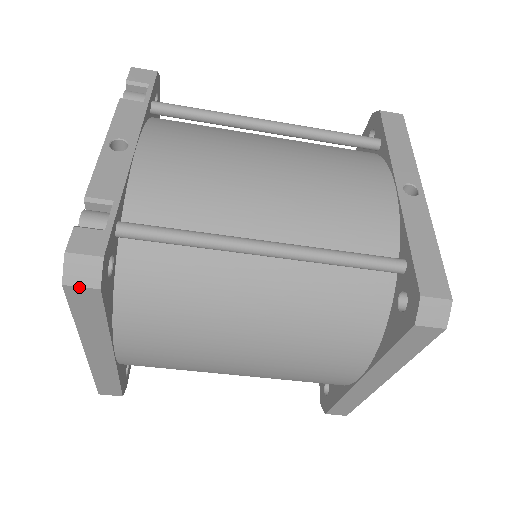
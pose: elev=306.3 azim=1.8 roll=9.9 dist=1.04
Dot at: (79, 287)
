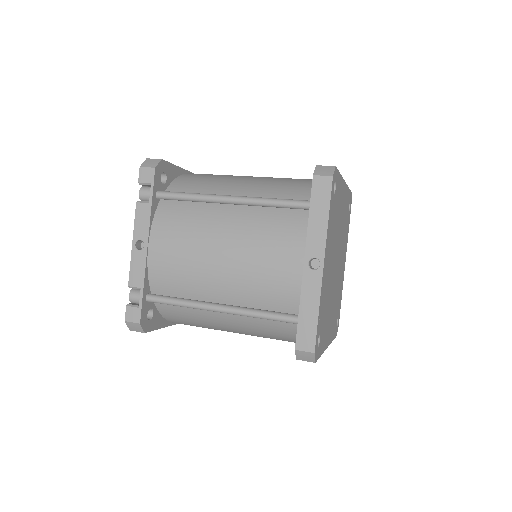
Dot at: (137, 331)
